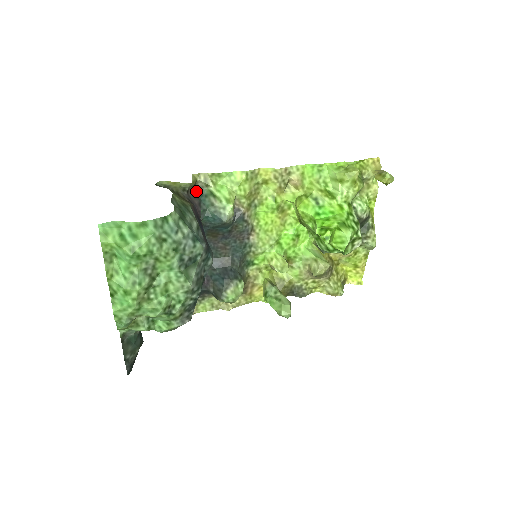
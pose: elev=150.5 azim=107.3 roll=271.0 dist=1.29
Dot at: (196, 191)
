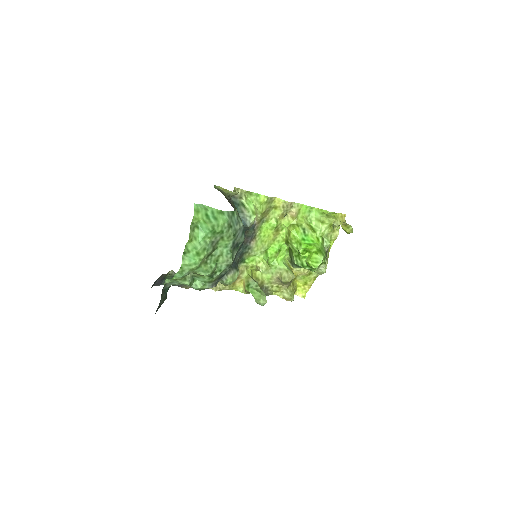
Dot at: (232, 199)
